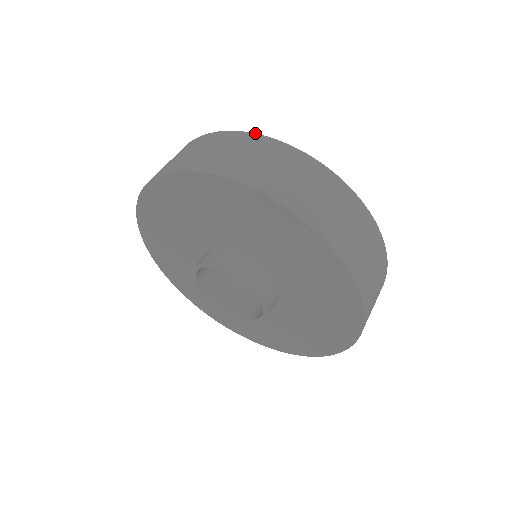
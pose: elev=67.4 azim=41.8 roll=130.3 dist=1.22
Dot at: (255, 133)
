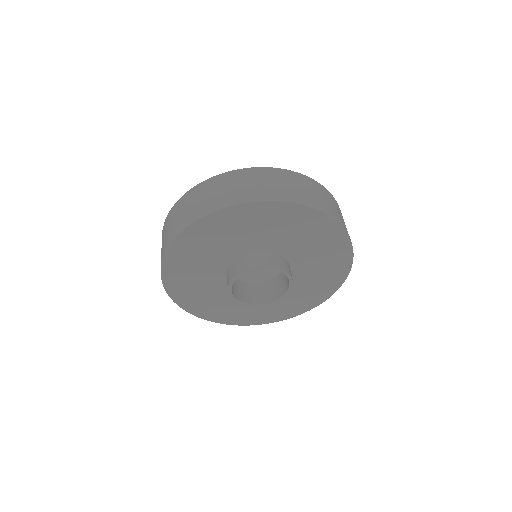
Dot at: occluded
